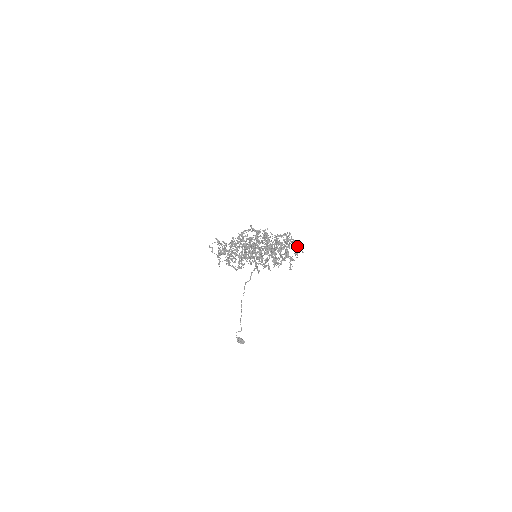
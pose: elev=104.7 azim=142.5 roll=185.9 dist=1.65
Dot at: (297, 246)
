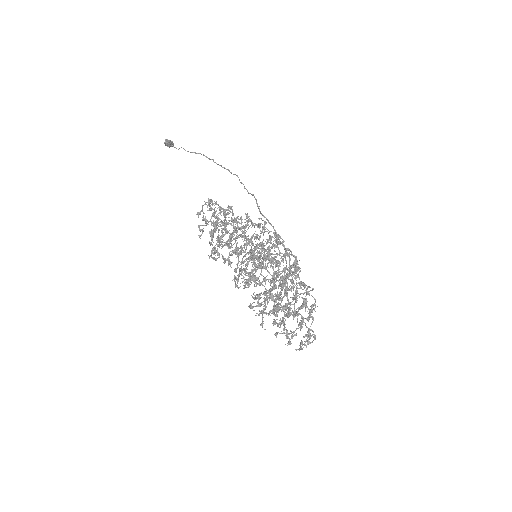
Dot at: occluded
